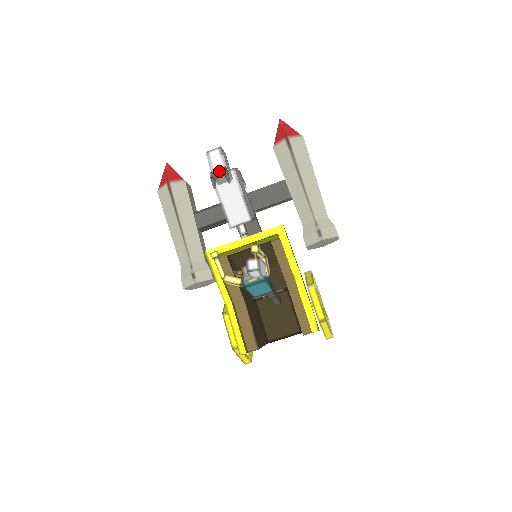
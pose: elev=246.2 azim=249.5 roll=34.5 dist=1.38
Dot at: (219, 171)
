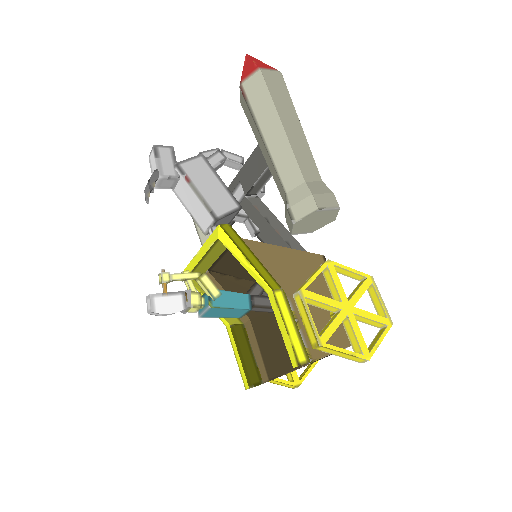
Dot at: occluded
